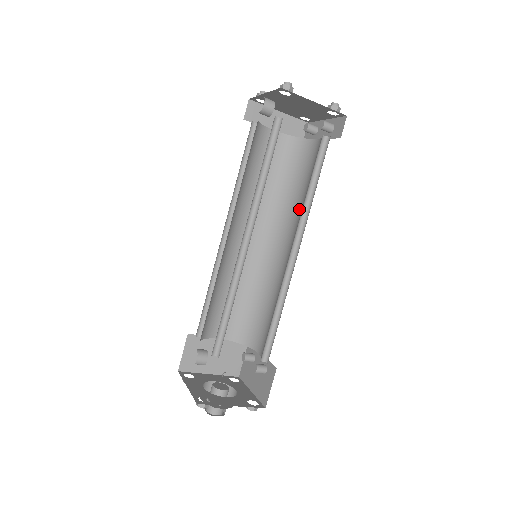
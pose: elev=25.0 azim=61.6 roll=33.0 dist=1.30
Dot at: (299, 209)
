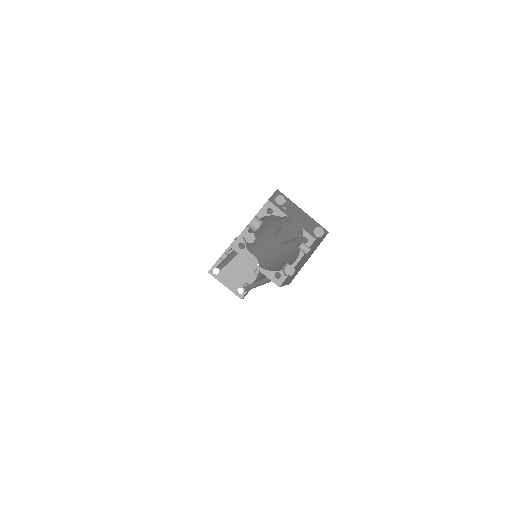
Dot at: occluded
